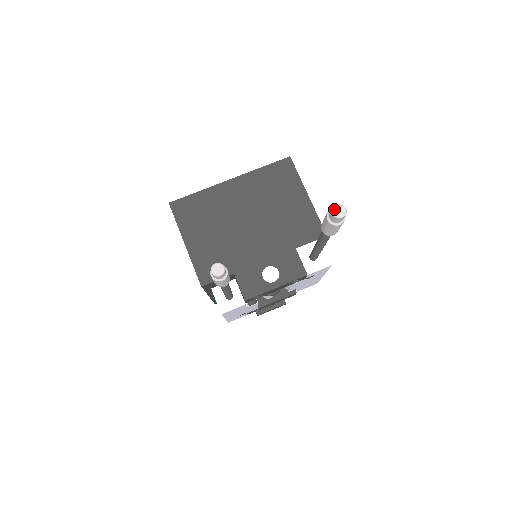
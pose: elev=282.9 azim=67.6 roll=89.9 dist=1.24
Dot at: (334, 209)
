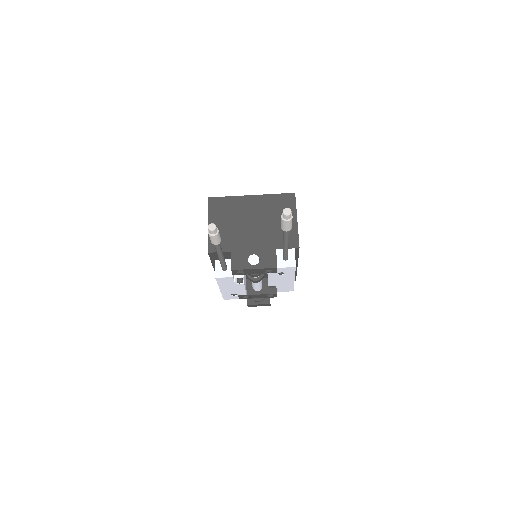
Dot at: (285, 210)
